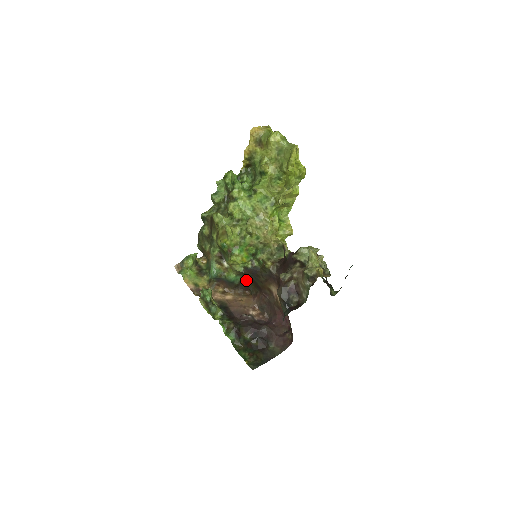
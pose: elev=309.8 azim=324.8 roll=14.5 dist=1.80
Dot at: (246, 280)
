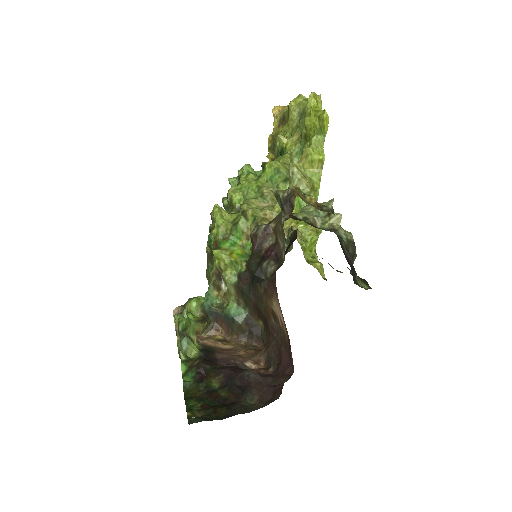
Dot at: (255, 319)
